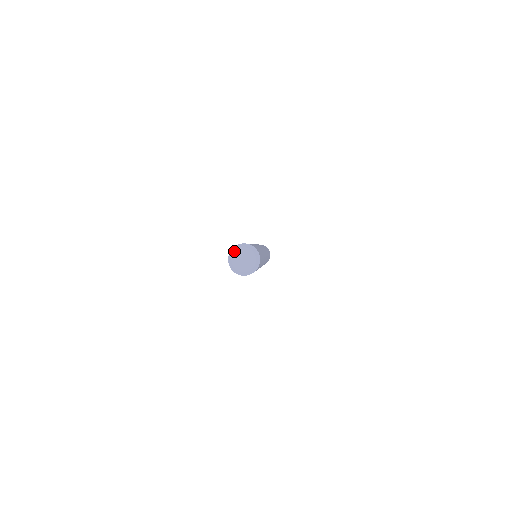
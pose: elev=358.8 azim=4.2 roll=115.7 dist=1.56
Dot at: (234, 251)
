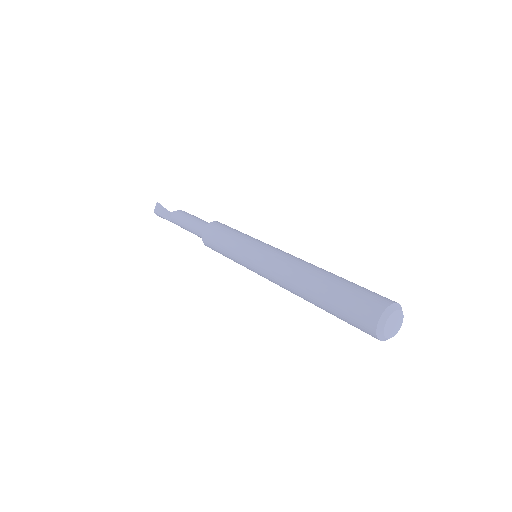
Dot at: (383, 332)
